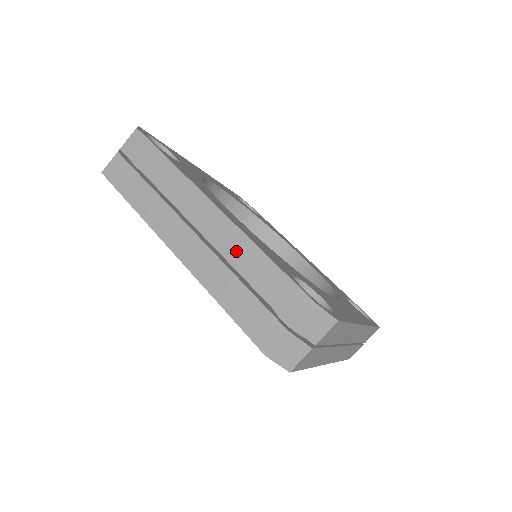
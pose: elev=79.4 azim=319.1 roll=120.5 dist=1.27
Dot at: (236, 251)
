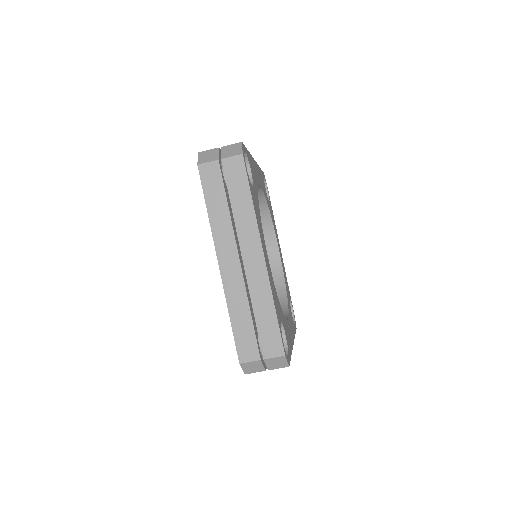
Dot at: (259, 295)
